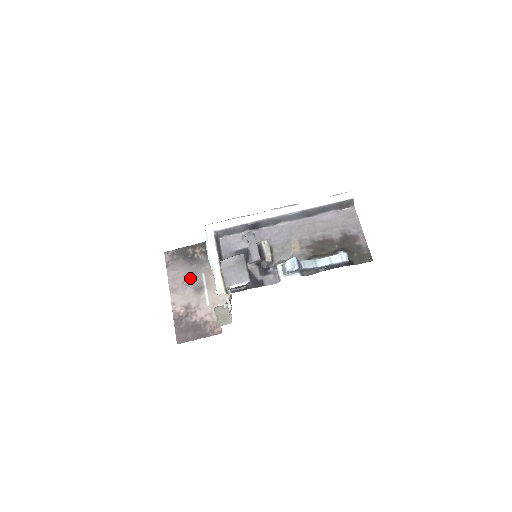
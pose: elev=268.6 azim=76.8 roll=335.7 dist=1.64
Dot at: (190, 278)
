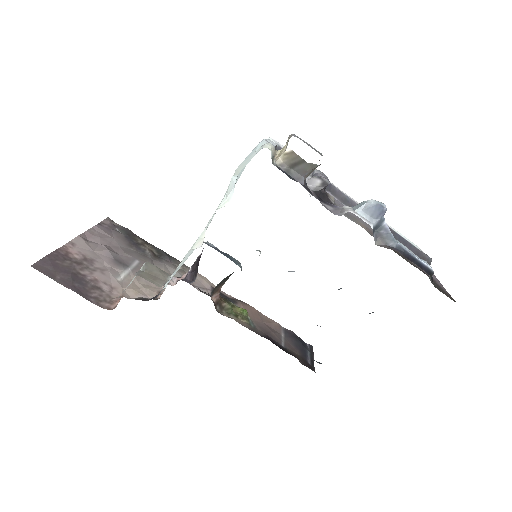
Dot at: (118, 250)
